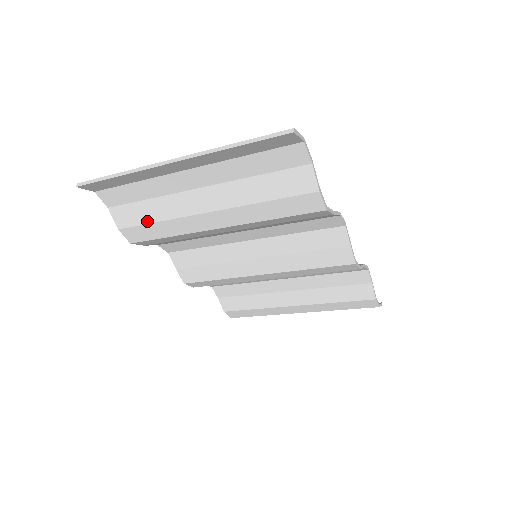
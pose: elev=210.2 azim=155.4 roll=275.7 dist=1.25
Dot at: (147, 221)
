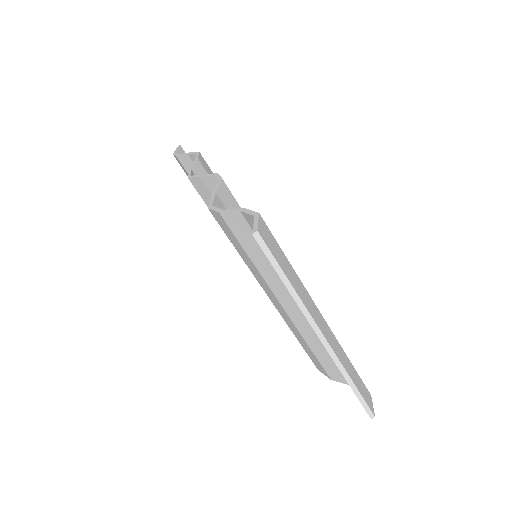
Dot at: (246, 249)
